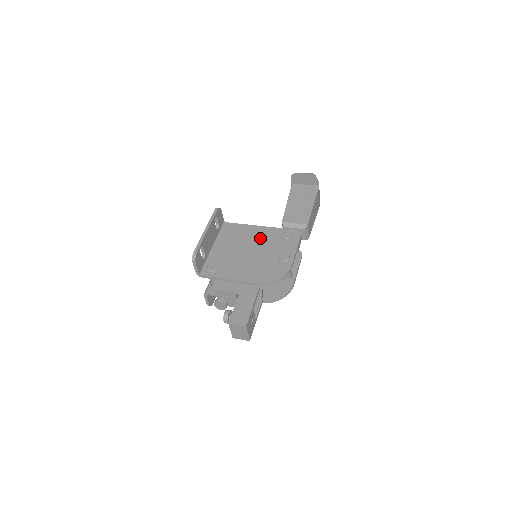
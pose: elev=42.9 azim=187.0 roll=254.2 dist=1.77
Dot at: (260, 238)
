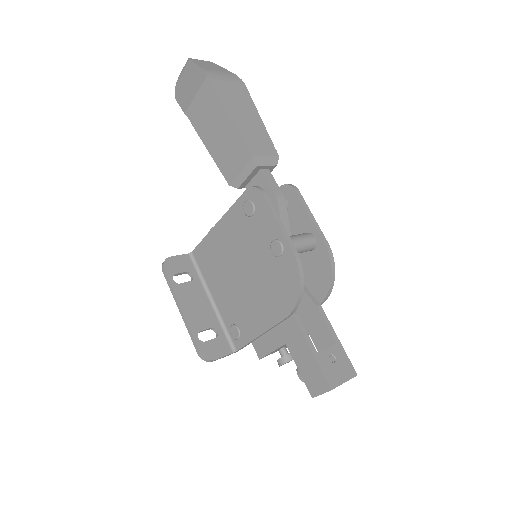
Dot at: (232, 242)
